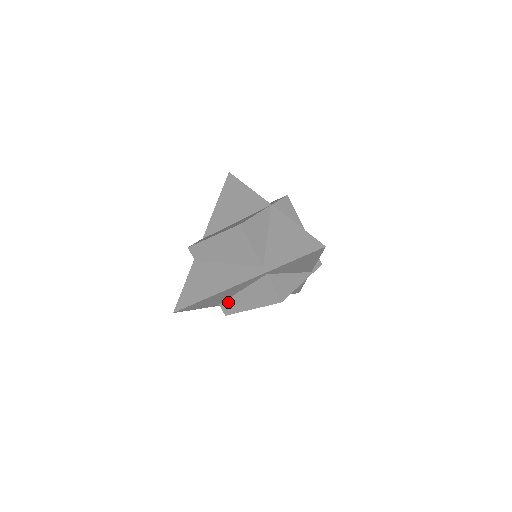
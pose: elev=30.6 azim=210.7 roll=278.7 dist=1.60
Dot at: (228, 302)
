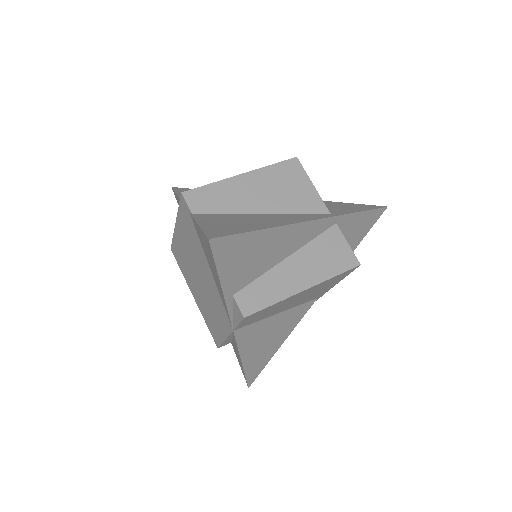
Dot at: (256, 285)
